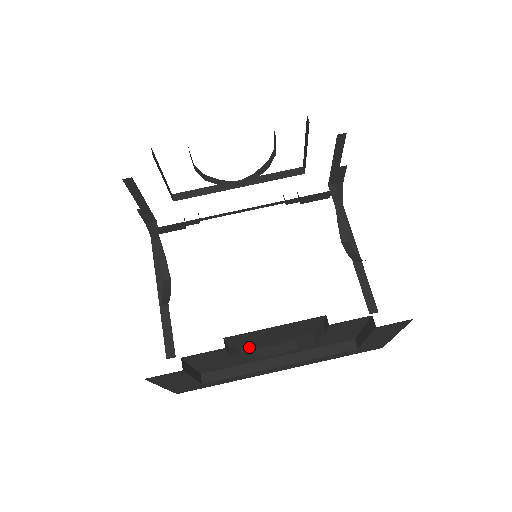
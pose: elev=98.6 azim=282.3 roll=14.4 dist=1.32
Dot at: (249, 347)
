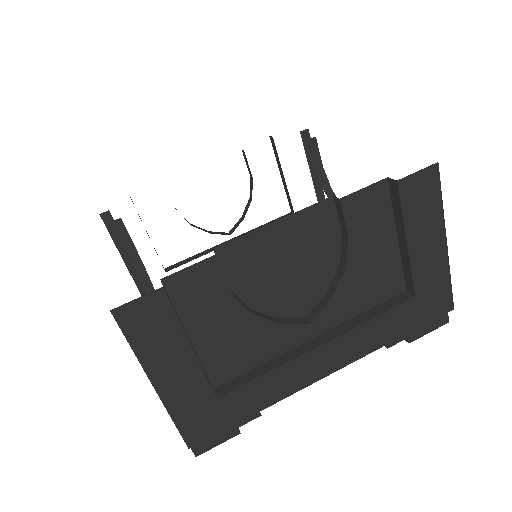
Dot at: (265, 311)
